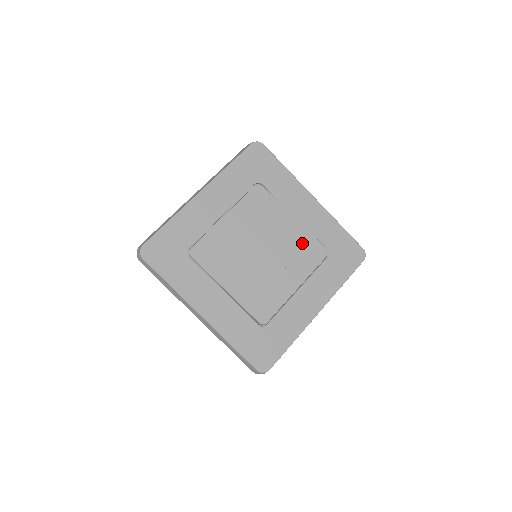
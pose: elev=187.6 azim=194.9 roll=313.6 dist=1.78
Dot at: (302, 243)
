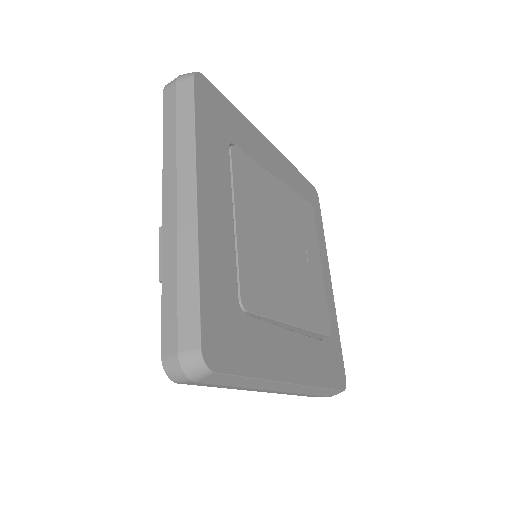
Dot at: (297, 208)
